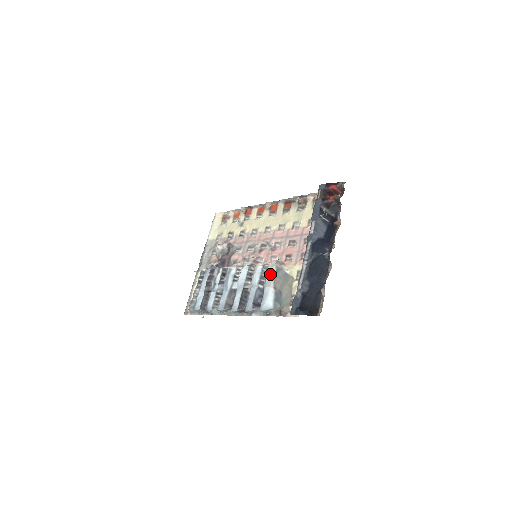
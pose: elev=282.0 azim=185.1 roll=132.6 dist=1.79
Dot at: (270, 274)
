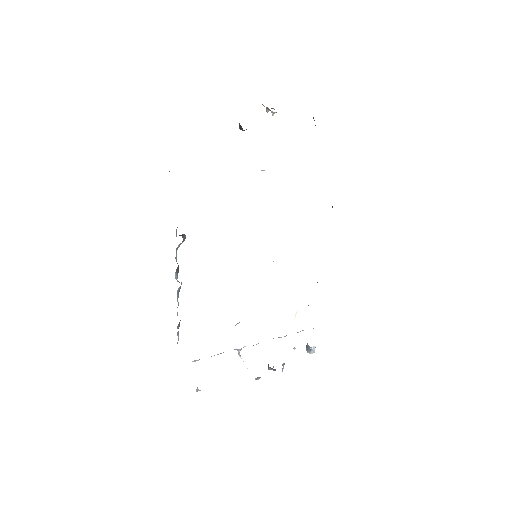
Dot at: occluded
